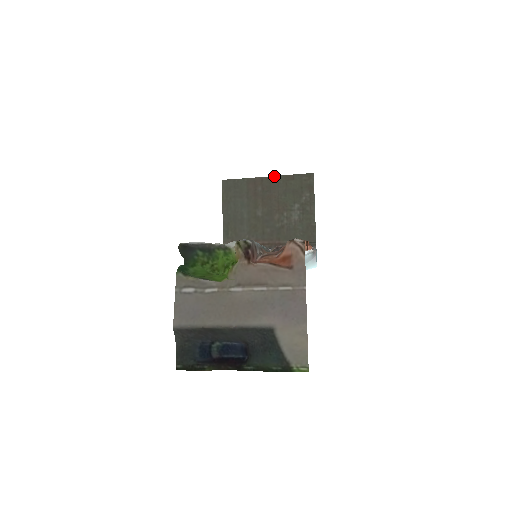
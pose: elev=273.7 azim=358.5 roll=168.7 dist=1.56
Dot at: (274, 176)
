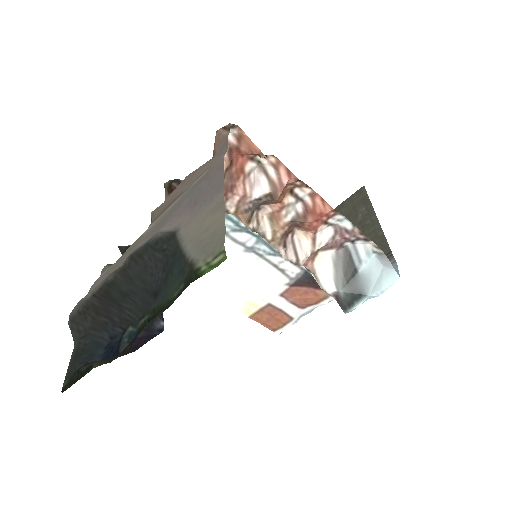
Dot at: occluded
